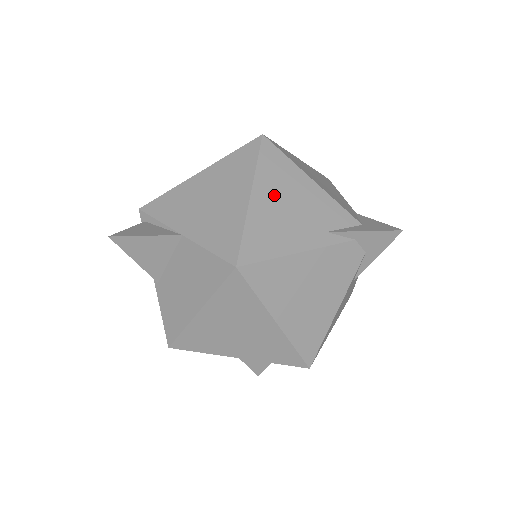
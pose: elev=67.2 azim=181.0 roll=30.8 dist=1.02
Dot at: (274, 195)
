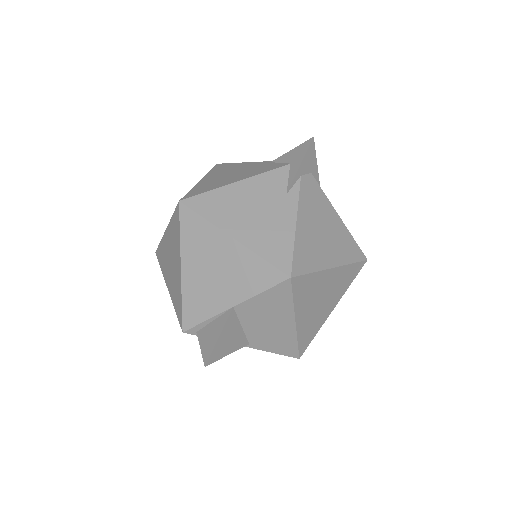
Dot at: (239, 219)
